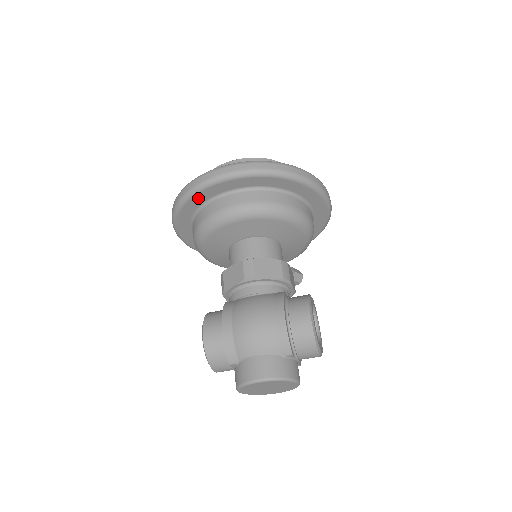
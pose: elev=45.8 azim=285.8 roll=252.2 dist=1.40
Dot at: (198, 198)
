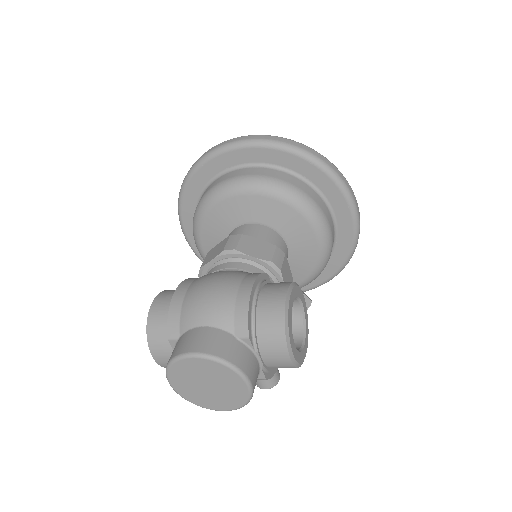
Dot at: (205, 171)
